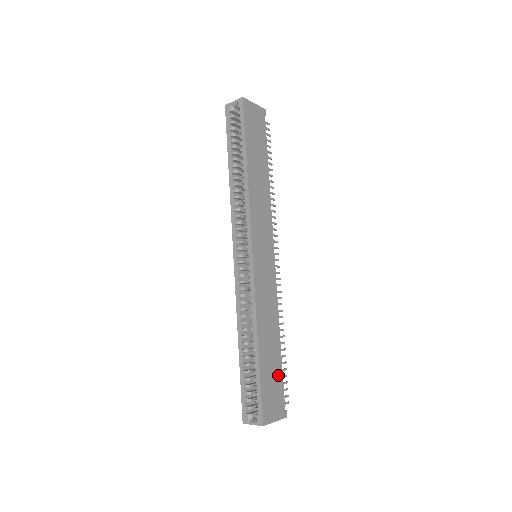
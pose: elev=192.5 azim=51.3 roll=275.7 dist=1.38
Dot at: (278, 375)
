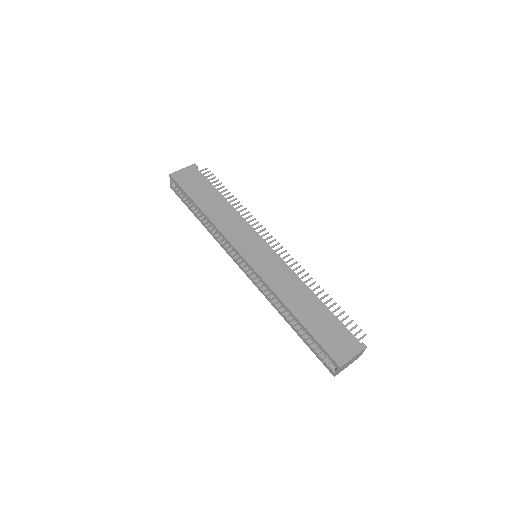
Dot at: (332, 322)
